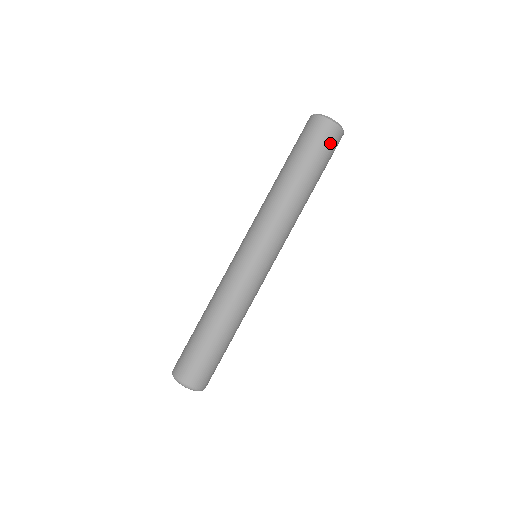
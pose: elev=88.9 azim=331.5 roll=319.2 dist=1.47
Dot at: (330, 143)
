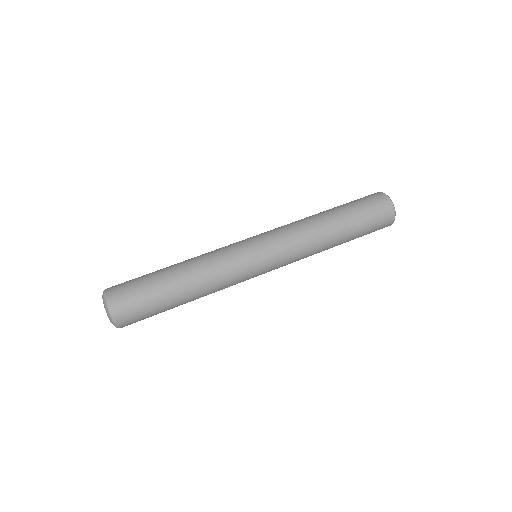
Dot at: (379, 228)
